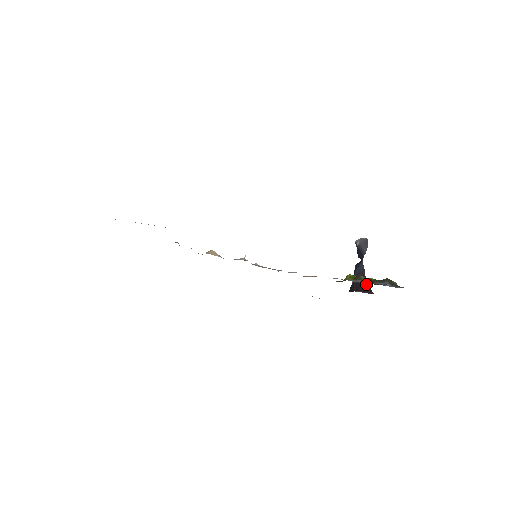
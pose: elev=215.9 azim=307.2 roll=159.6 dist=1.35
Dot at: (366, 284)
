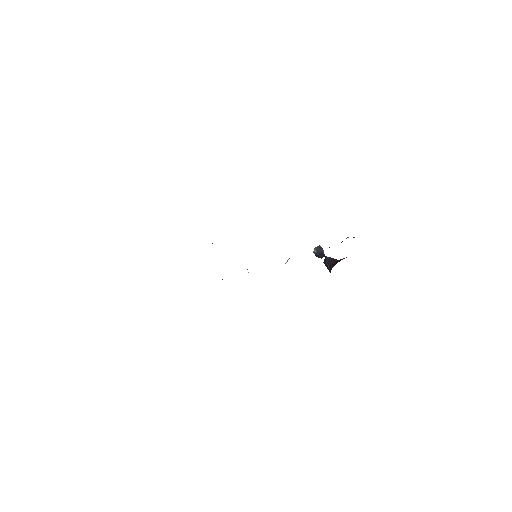
Dot at: (338, 260)
